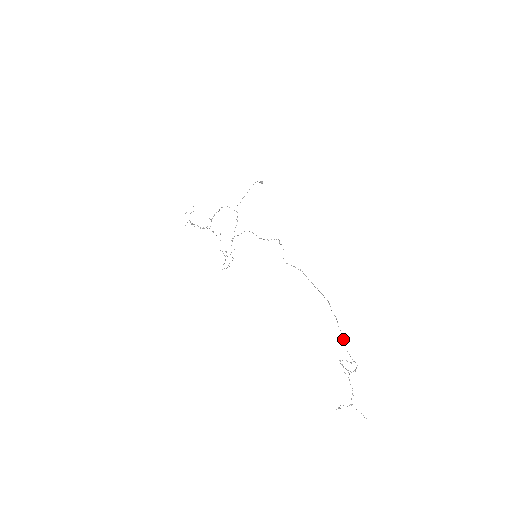
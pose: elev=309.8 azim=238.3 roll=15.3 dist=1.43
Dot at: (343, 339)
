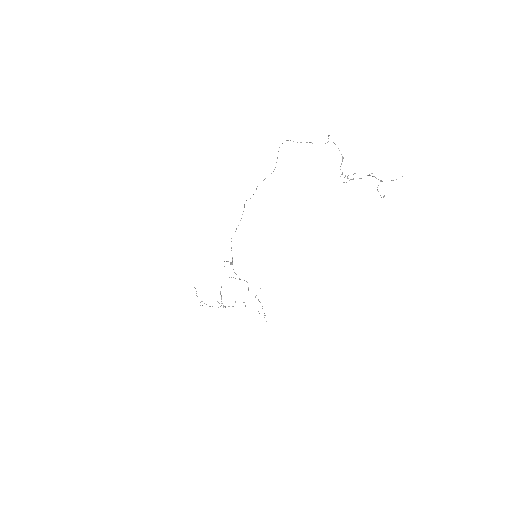
Dot at: occluded
